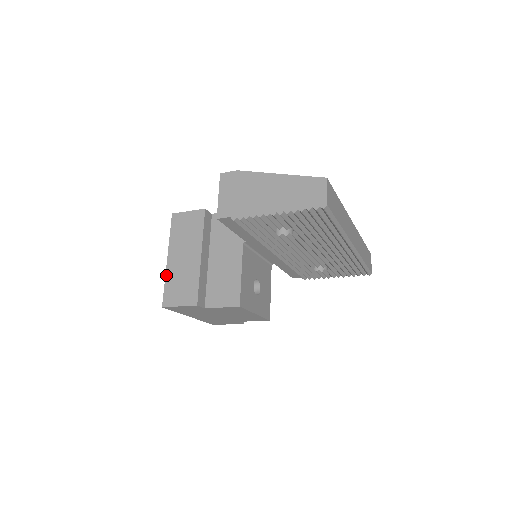
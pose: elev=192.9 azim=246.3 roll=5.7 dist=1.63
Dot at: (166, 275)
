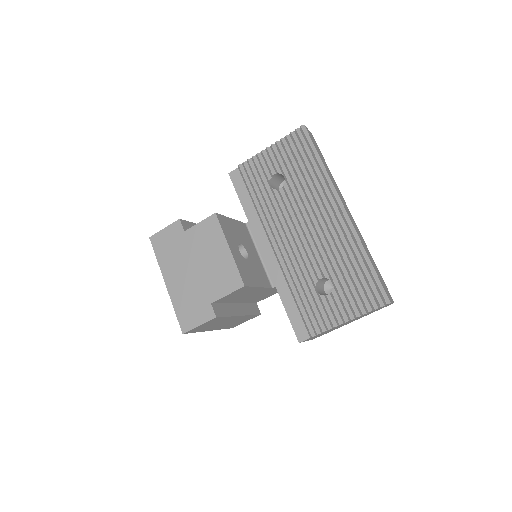
Dot at: occluded
